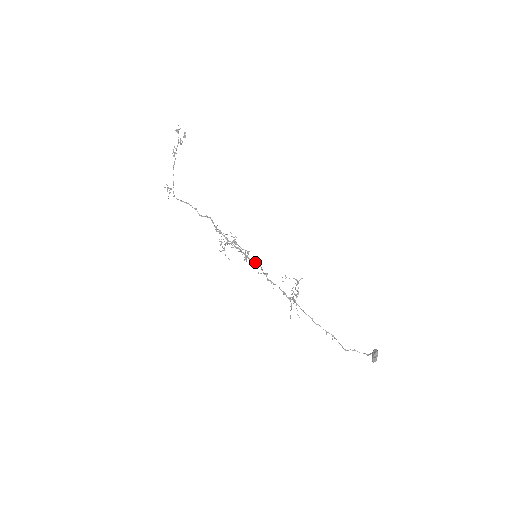
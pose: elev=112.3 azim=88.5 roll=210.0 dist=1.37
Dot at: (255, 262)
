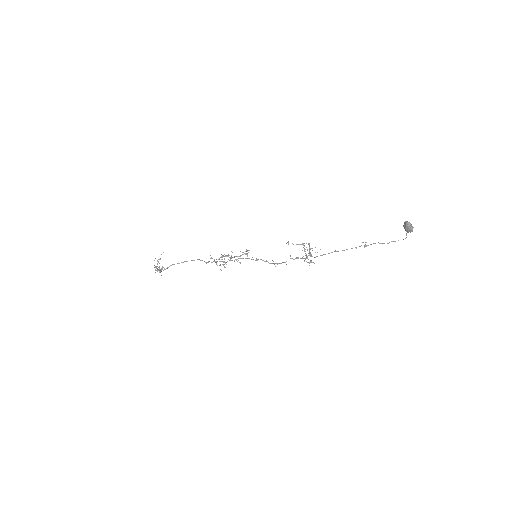
Dot at: occluded
